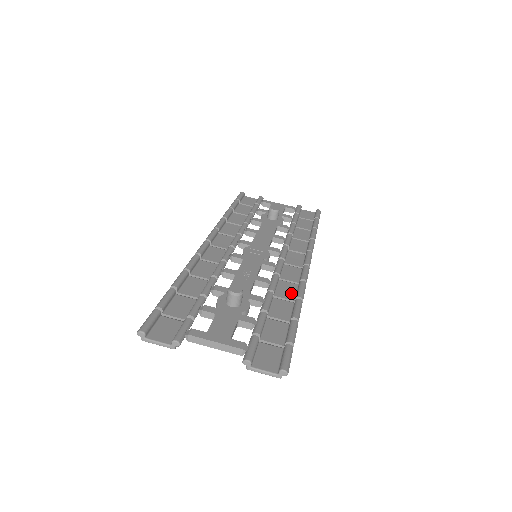
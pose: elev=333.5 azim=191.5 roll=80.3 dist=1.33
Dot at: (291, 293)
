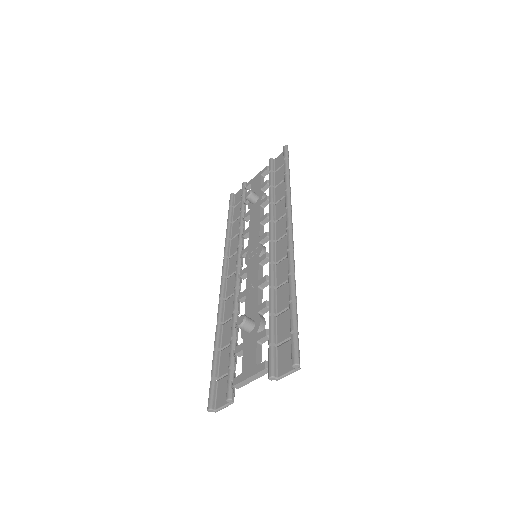
Dot at: (286, 271)
